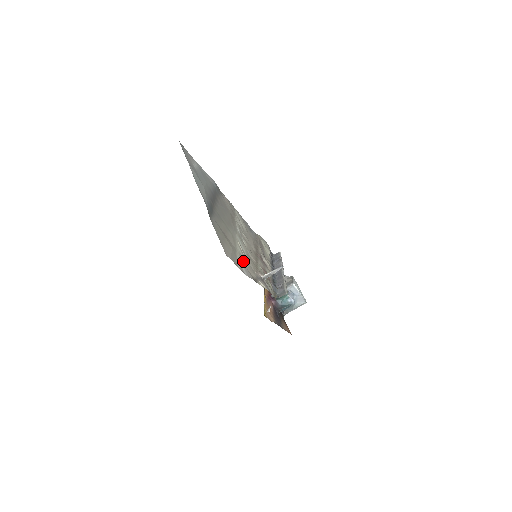
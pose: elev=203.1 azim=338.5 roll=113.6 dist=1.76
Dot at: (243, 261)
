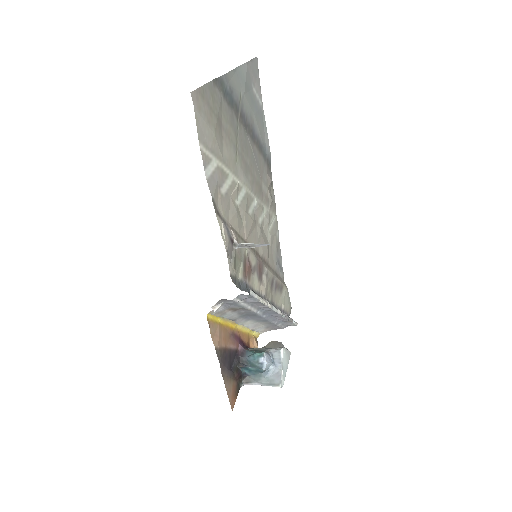
Dot at: (221, 180)
